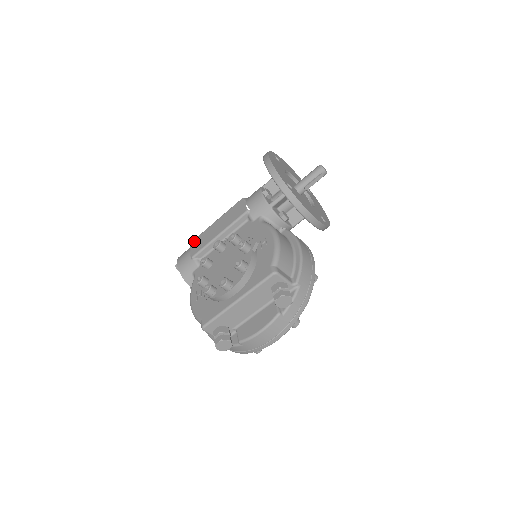
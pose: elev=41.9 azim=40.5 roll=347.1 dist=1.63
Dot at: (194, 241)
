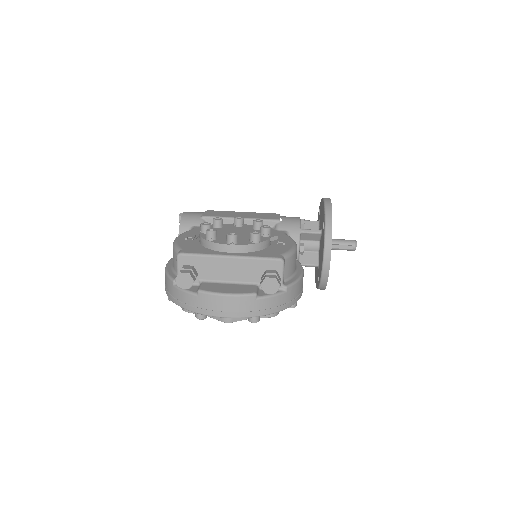
Dot at: (212, 210)
